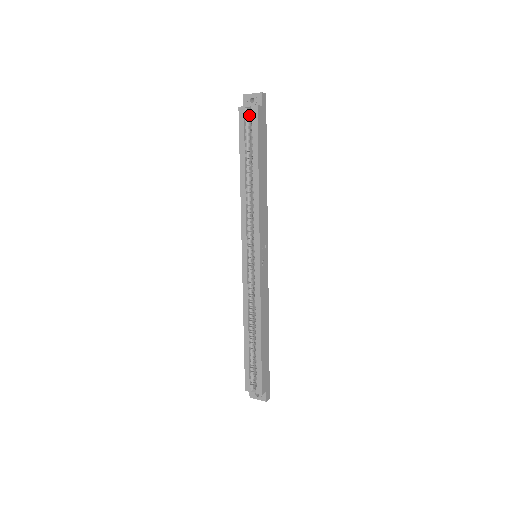
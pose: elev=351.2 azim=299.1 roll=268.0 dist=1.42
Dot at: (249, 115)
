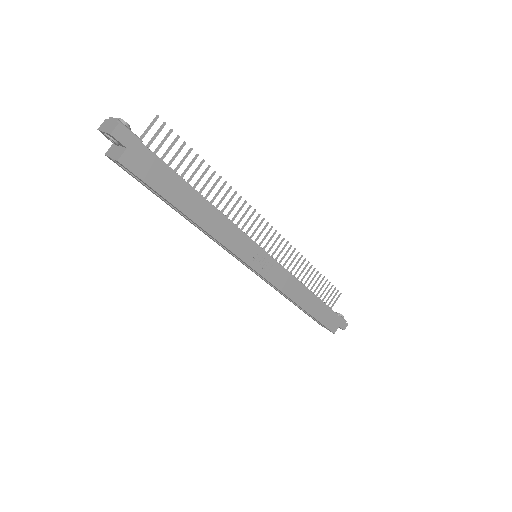
Dot at: occluded
